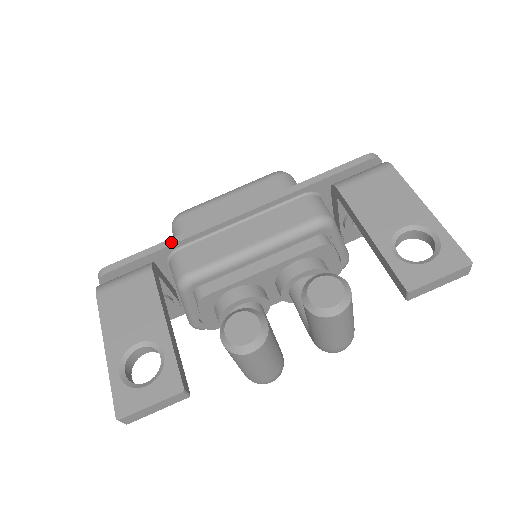
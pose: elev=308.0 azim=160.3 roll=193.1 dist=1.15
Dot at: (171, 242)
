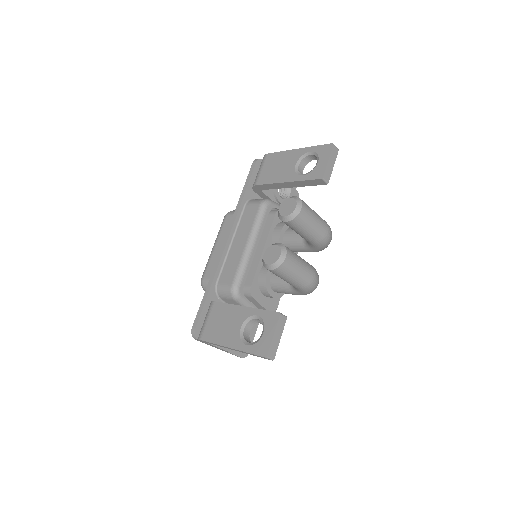
Dot at: (210, 284)
